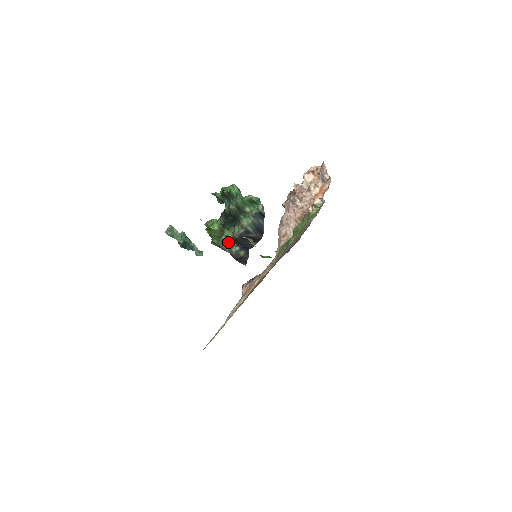
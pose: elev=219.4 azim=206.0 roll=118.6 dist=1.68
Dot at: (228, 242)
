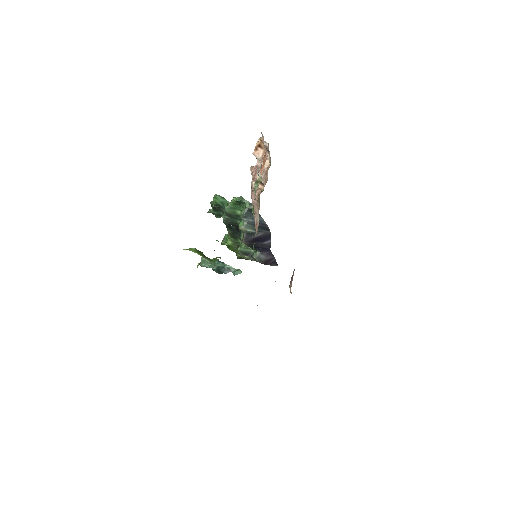
Dot at: (246, 251)
